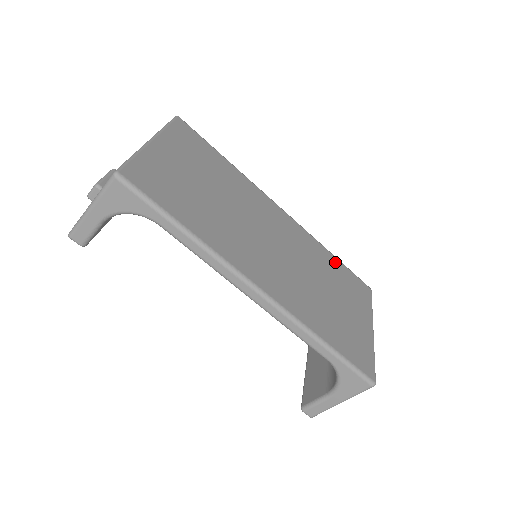
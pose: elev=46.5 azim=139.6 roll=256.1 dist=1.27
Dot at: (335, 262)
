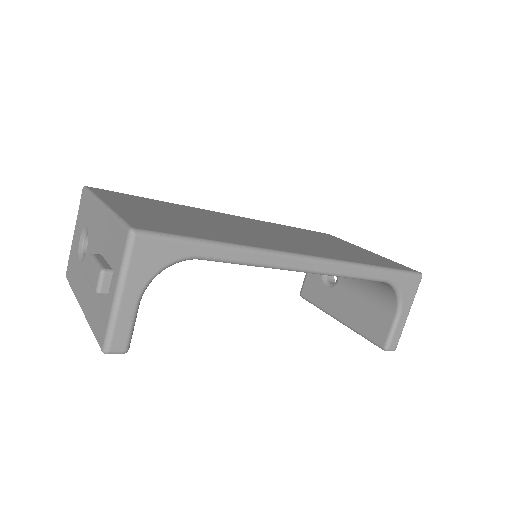
Dot at: (296, 229)
